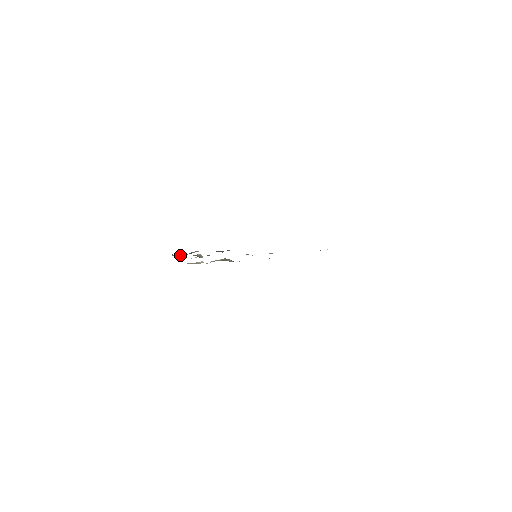
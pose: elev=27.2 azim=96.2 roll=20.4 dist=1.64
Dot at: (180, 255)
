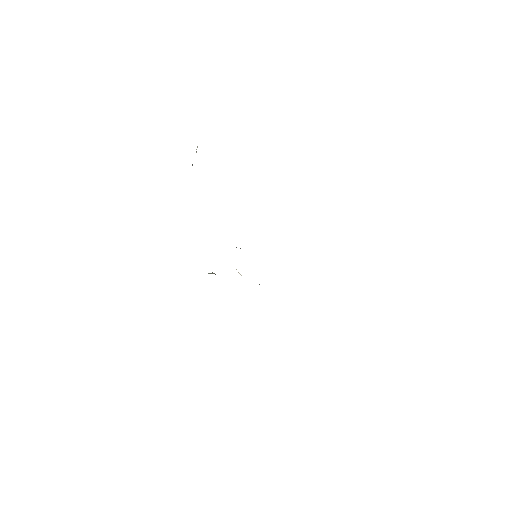
Dot at: occluded
